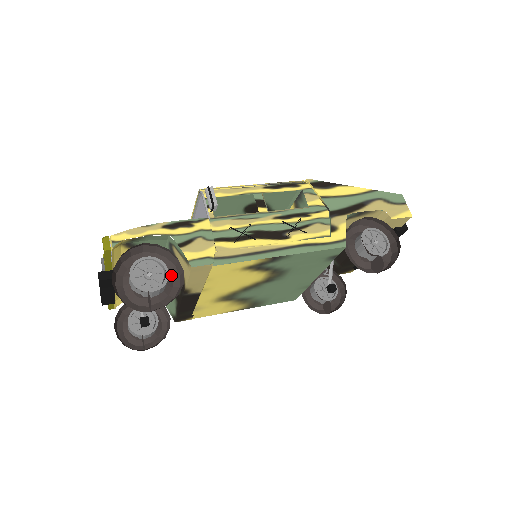
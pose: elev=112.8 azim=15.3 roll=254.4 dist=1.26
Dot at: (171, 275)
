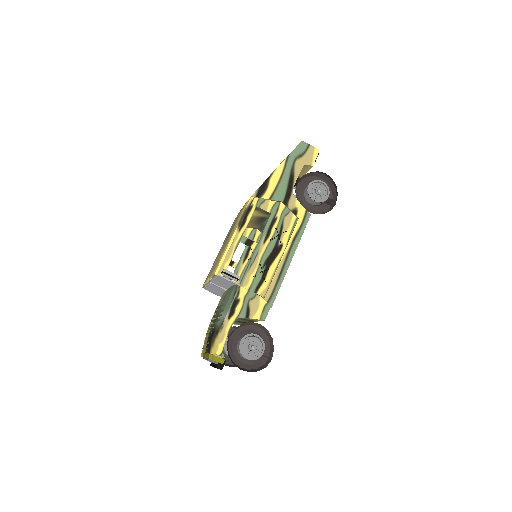
Dot at: (253, 330)
